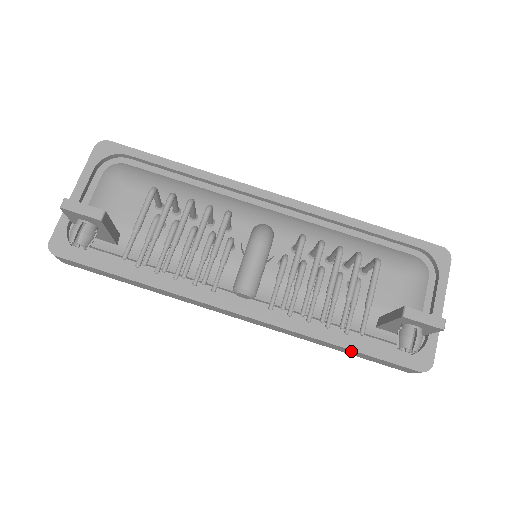
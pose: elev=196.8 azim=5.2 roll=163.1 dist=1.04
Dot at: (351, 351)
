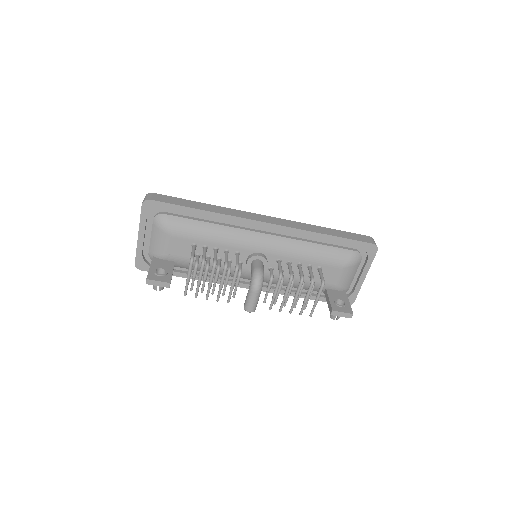
Dot at: (310, 297)
